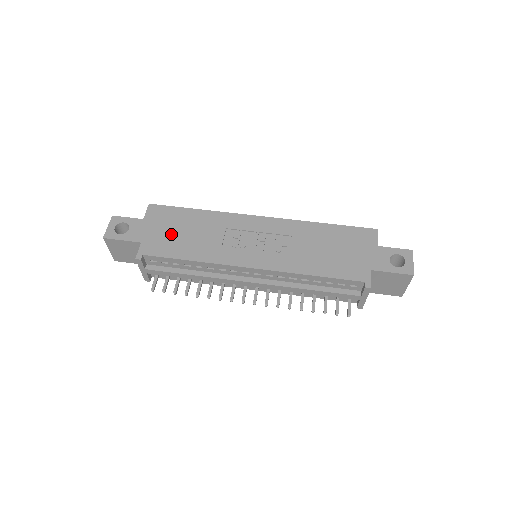
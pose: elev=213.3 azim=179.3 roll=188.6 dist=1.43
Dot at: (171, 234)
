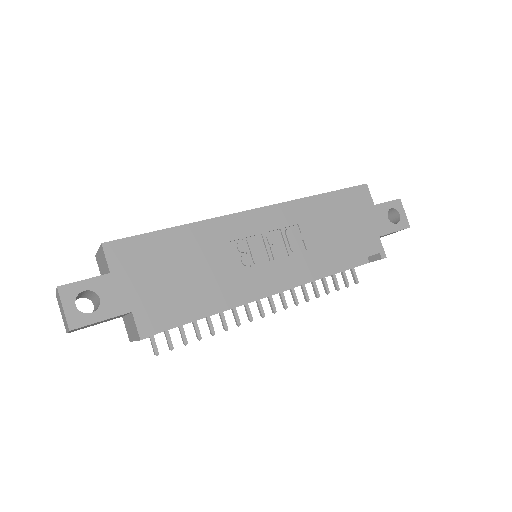
Dot at: (164, 281)
